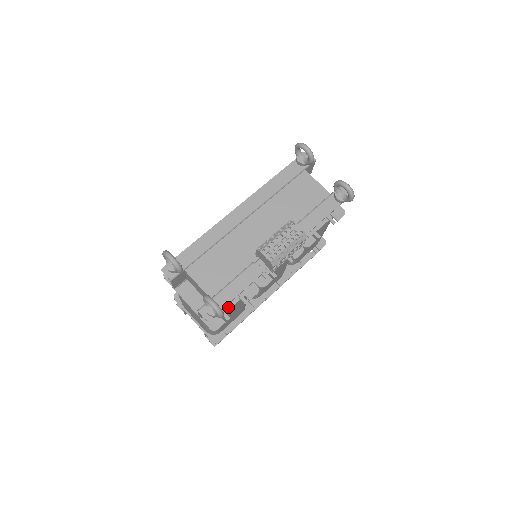
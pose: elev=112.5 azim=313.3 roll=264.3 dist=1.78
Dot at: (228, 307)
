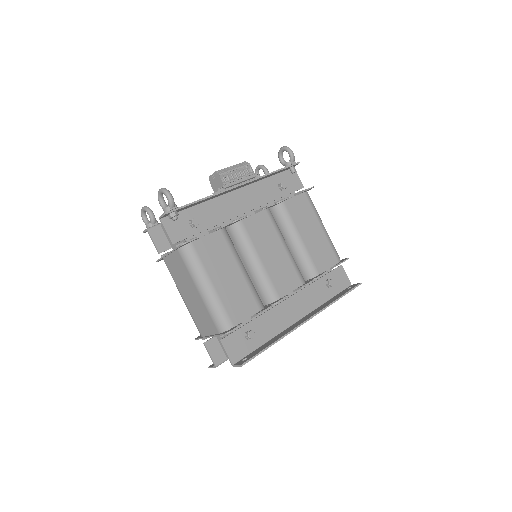
Dot at: (202, 237)
